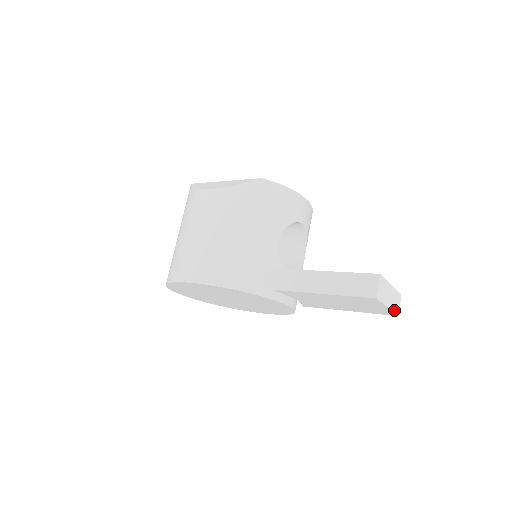
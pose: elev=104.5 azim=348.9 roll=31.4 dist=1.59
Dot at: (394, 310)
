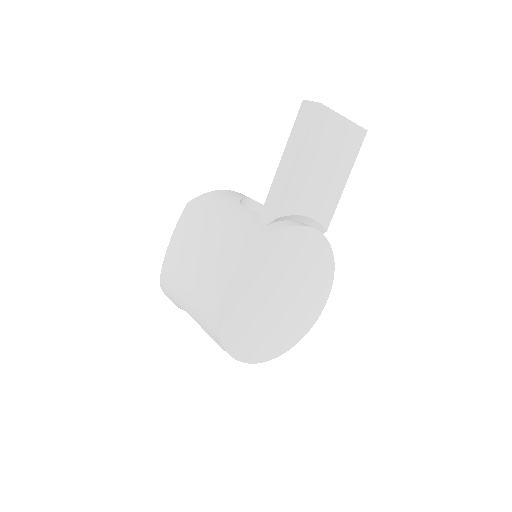
Dot at: (355, 125)
